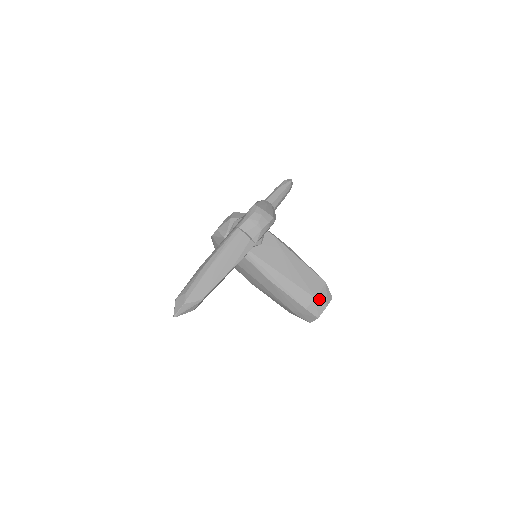
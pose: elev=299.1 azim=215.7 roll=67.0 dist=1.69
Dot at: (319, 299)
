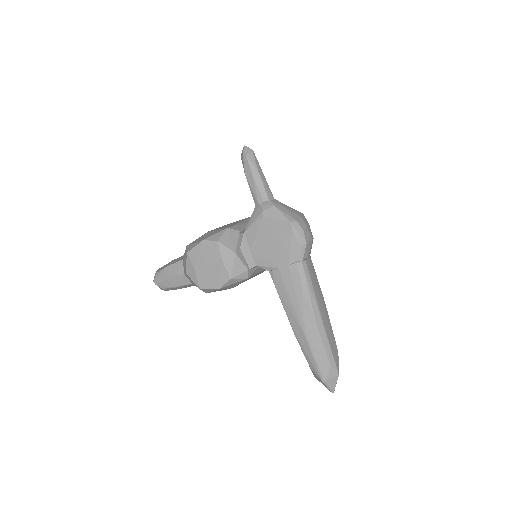
Dot at: occluded
